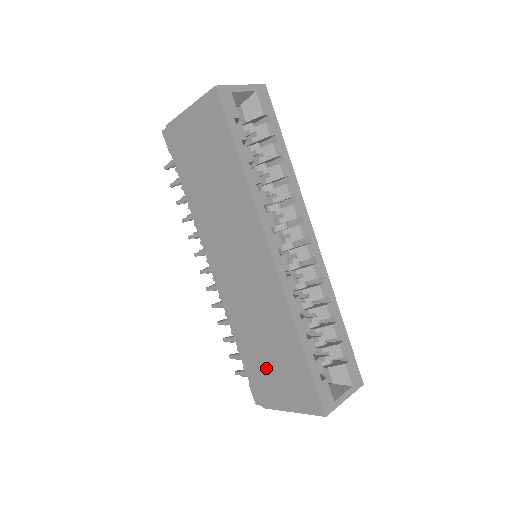
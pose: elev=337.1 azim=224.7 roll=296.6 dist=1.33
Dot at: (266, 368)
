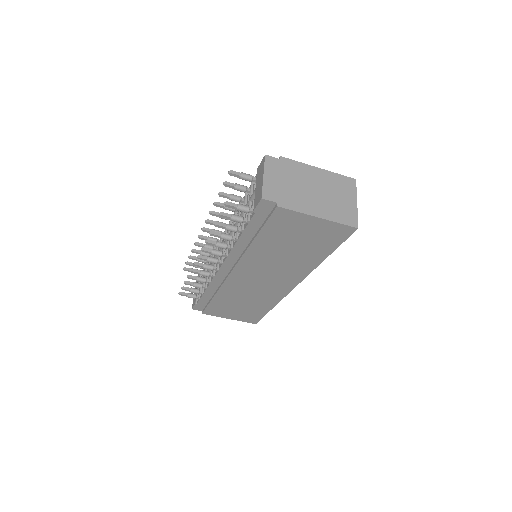
Dot at: (228, 307)
